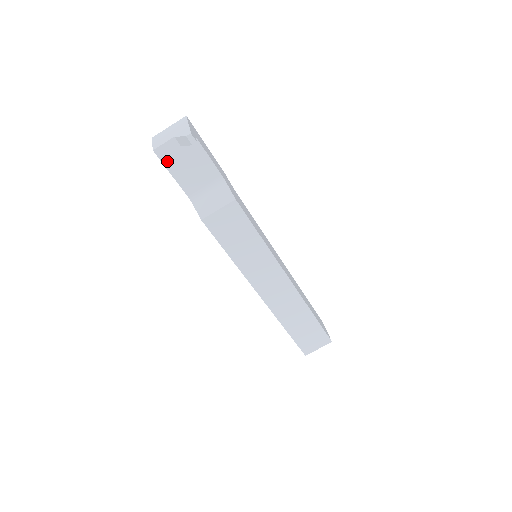
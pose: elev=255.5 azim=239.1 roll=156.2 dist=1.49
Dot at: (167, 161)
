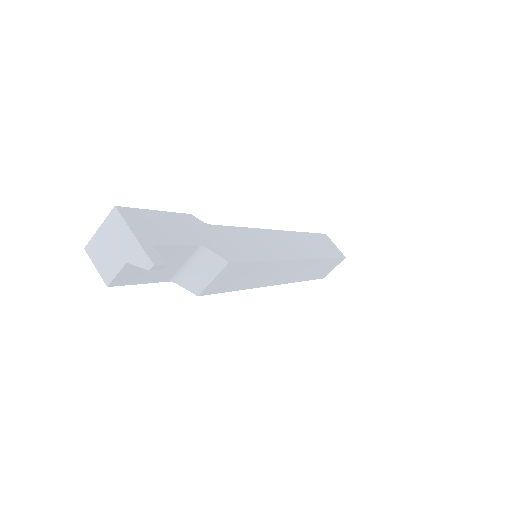
Dot at: (129, 281)
